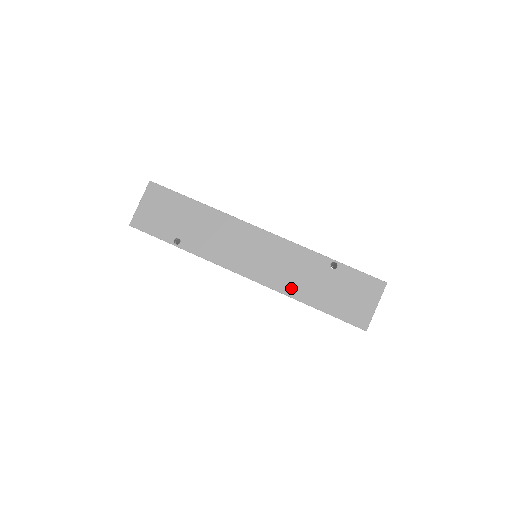
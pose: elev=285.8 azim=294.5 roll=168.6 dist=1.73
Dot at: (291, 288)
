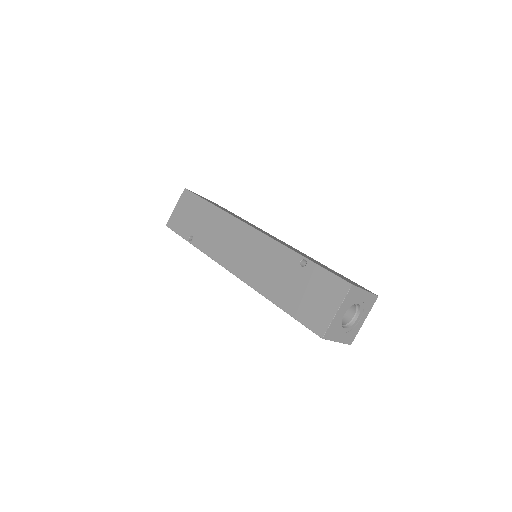
Dot at: (263, 285)
